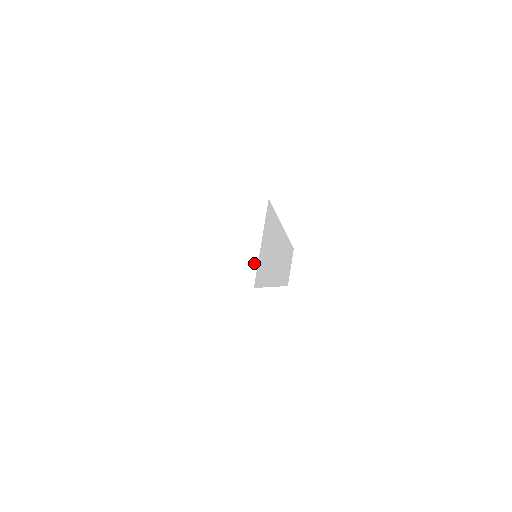
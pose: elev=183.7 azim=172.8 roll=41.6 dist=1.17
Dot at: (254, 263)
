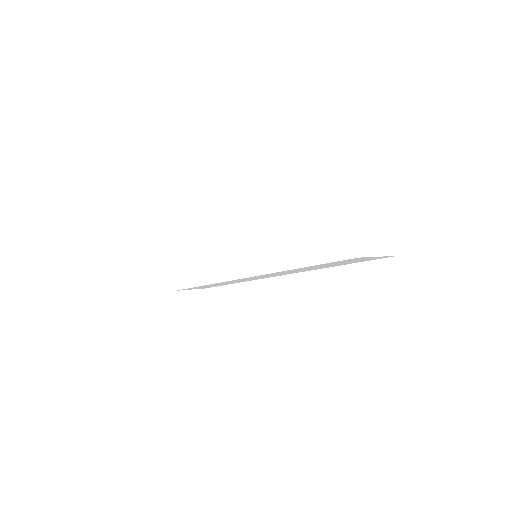
Dot at: (394, 240)
